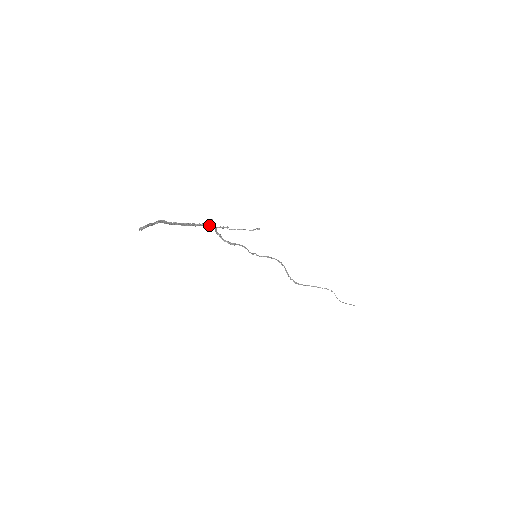
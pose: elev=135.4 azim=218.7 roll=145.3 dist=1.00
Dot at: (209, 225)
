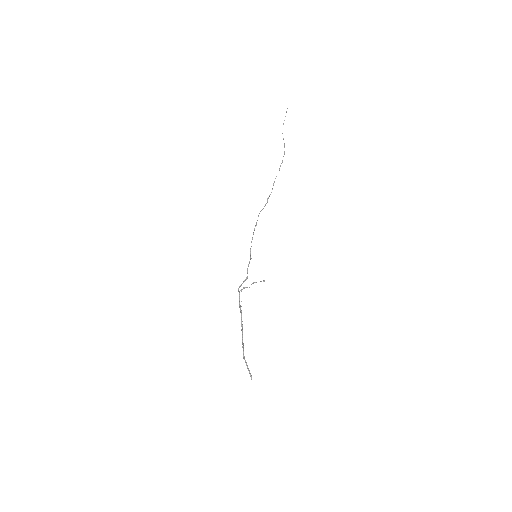
Dot at: occluded
